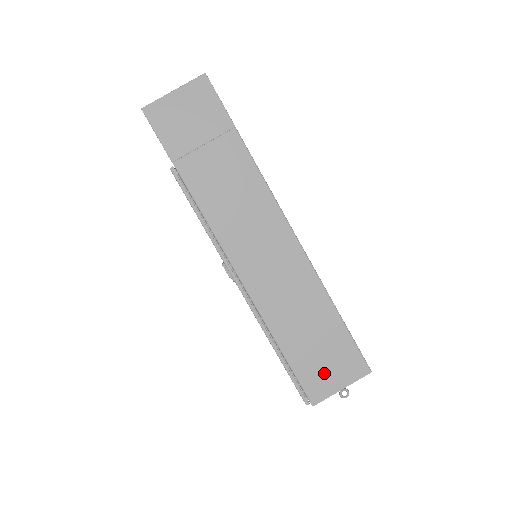
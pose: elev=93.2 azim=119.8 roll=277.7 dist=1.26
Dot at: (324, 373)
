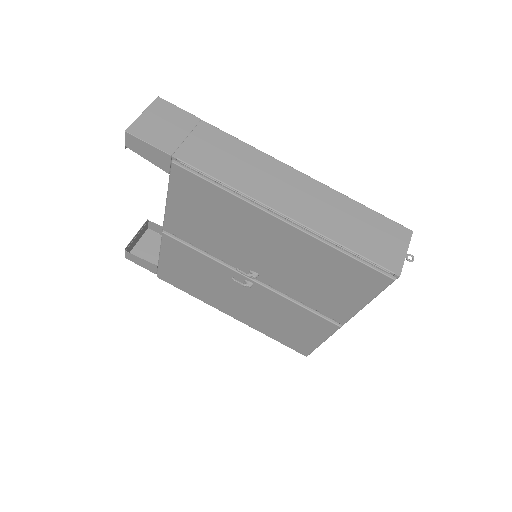
Dot at: (386, 248)
